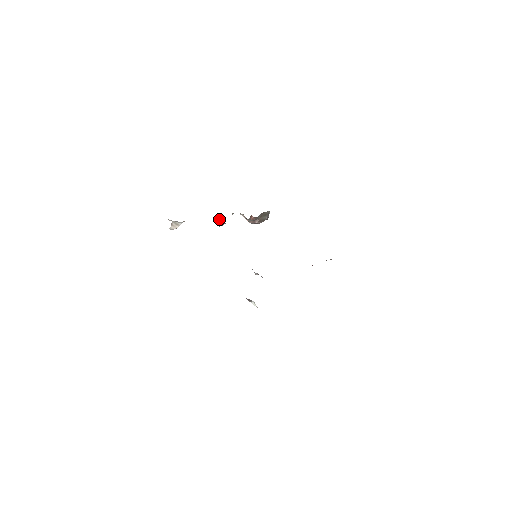
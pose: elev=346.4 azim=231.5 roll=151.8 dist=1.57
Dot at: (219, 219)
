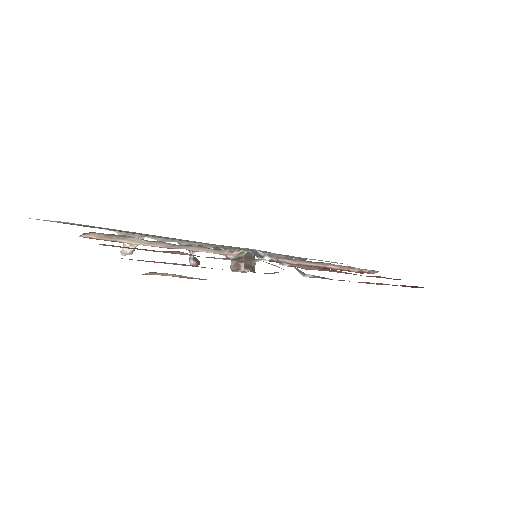
Dot at: (191, 252)
